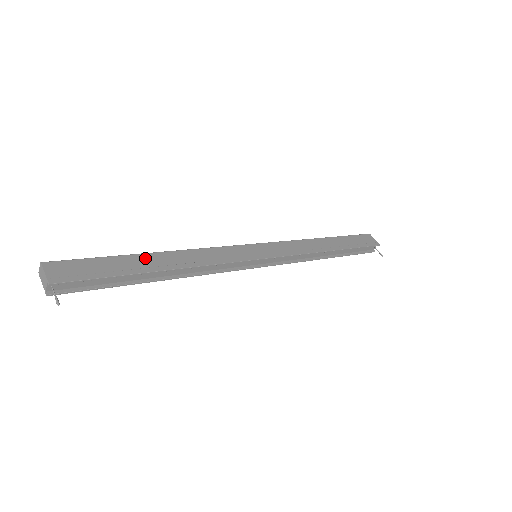
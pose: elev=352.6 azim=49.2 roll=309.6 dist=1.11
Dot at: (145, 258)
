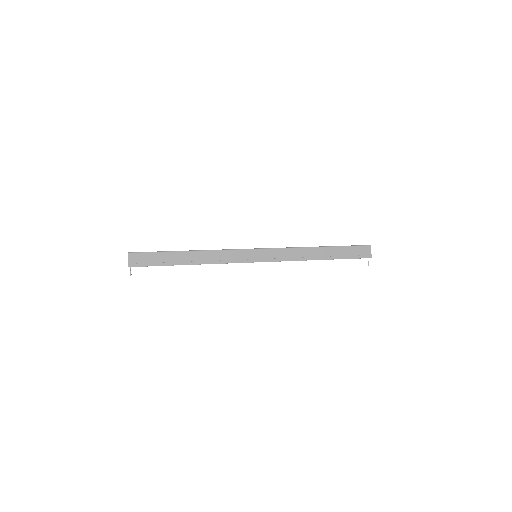
Dot at: (181, 255)
